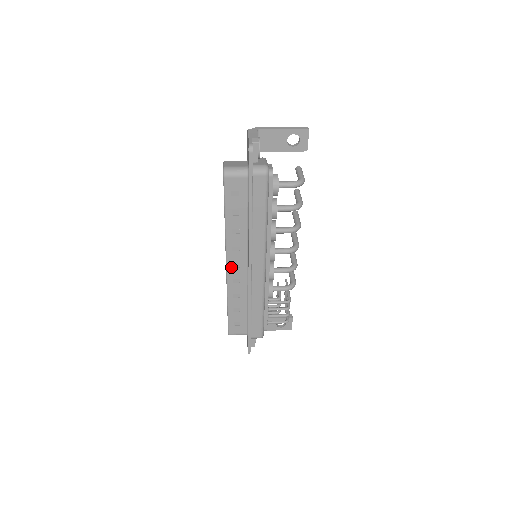
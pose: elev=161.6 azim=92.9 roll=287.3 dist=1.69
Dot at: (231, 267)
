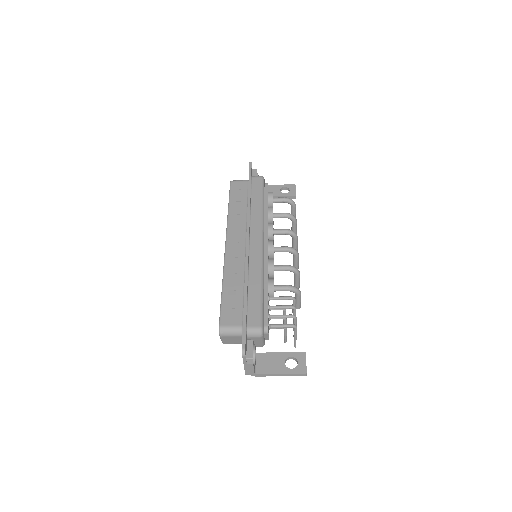
Dot at: (230, 246)
